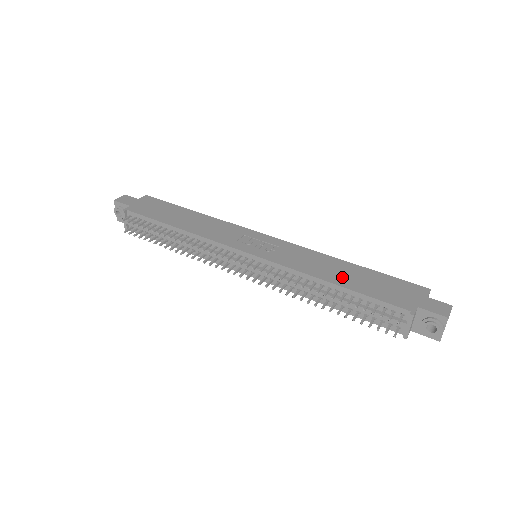
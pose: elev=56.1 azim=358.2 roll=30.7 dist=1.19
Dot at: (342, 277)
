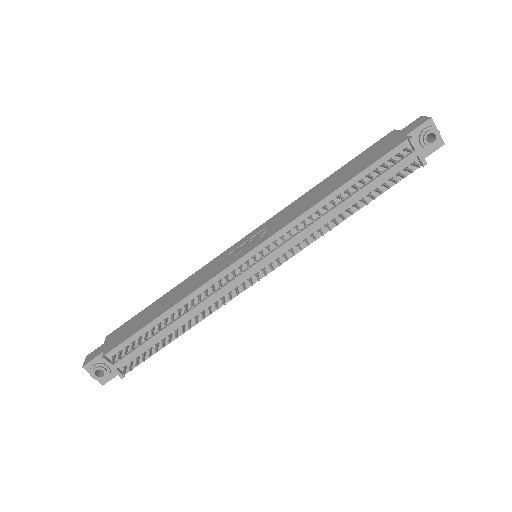
Dot at: (335, 183)
